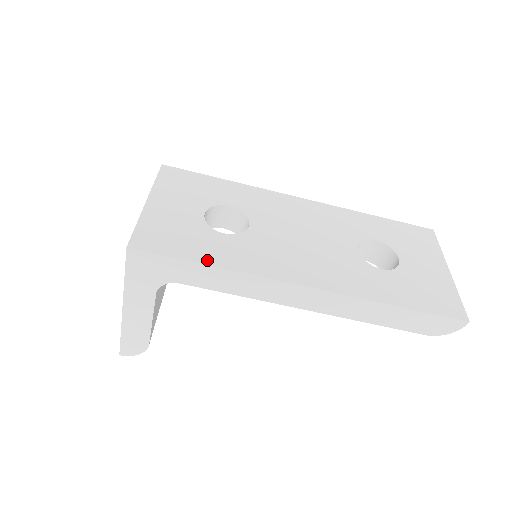
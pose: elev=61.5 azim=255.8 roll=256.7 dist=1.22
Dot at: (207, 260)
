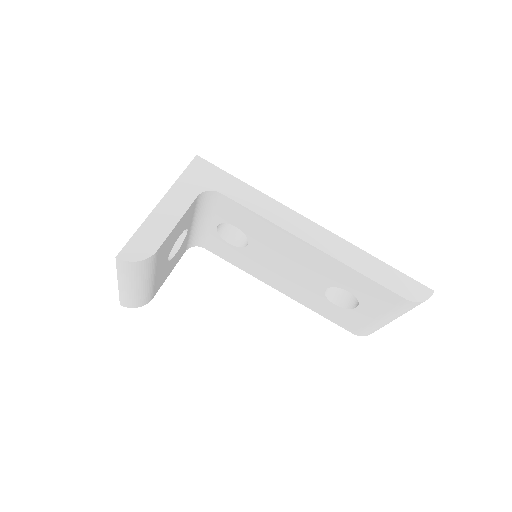
Dot at: occluded
